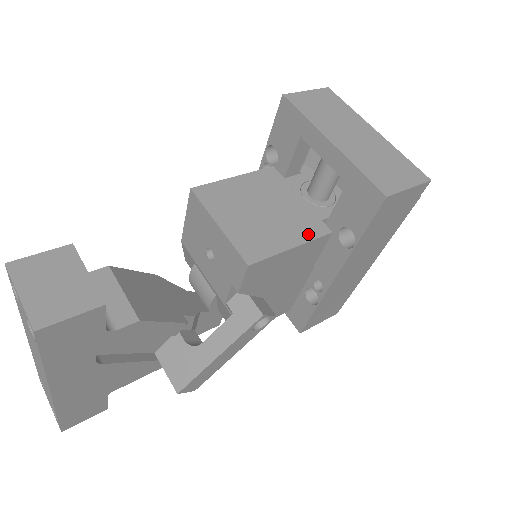
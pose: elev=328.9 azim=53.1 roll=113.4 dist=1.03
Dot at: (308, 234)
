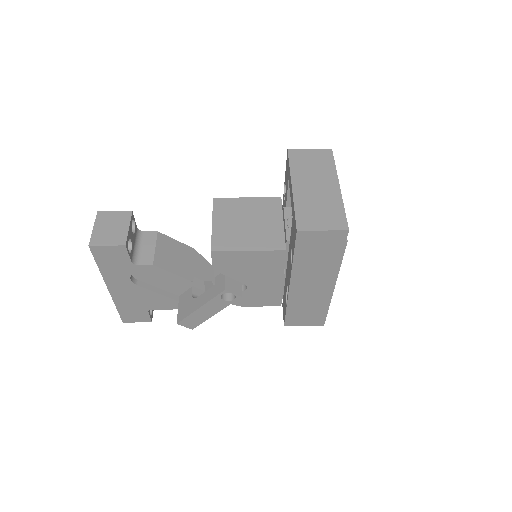
Dot at: (267, 246)
